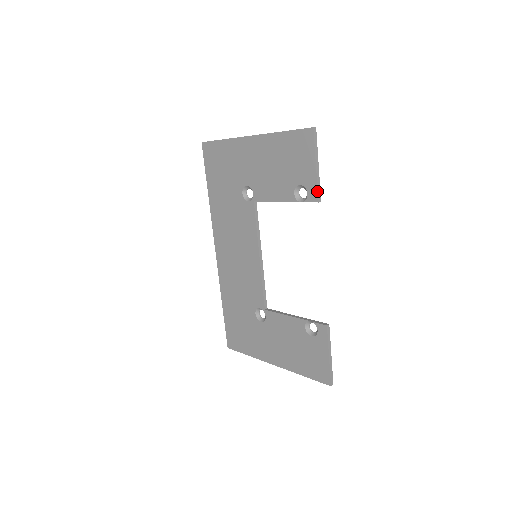
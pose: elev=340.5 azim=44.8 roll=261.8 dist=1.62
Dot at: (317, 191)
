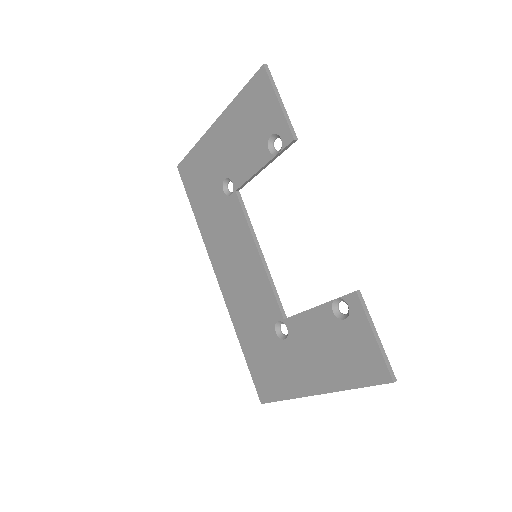
Dot at: (289, 128)
